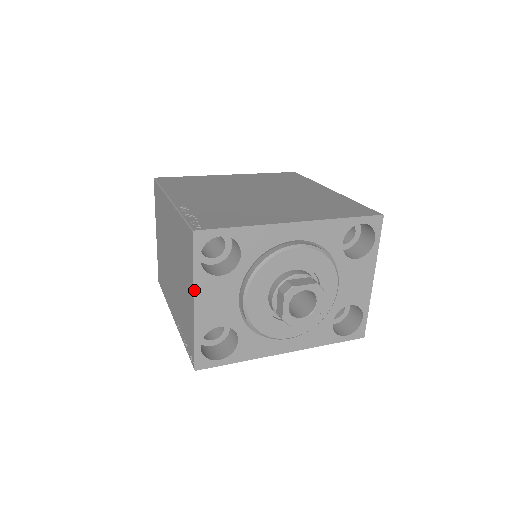
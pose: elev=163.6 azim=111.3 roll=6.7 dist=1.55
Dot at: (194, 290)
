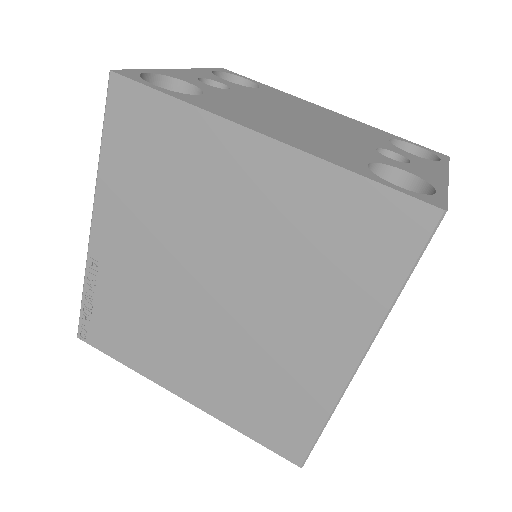
Dot at: occluded
